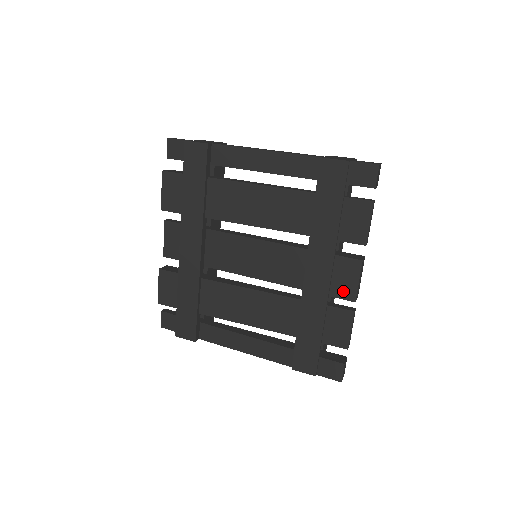
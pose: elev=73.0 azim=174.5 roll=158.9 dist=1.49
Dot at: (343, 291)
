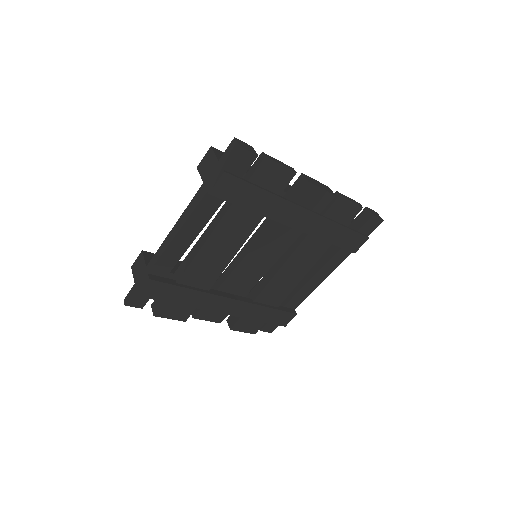
Dot at: (322, 203)
